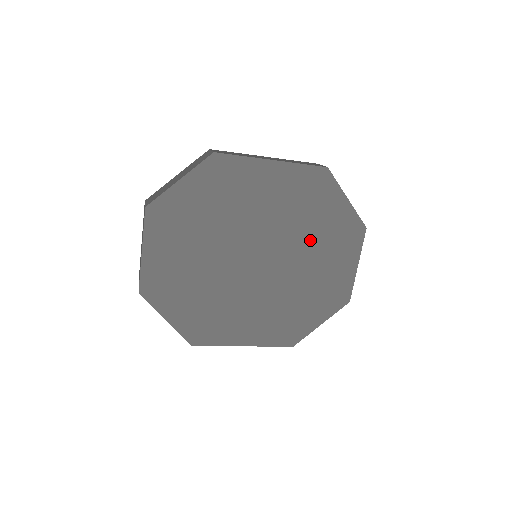
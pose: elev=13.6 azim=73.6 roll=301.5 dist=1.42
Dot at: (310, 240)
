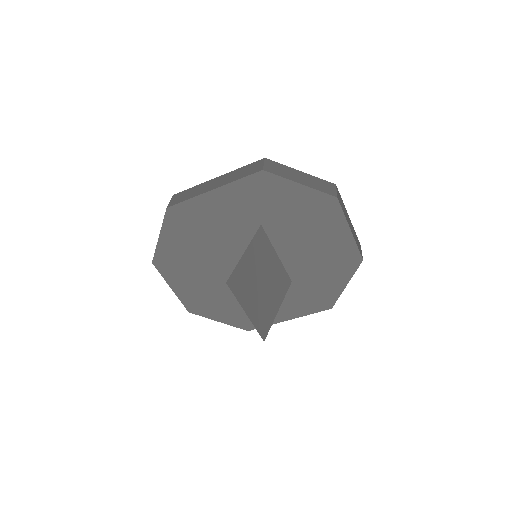
Dot at: (289, 230)
